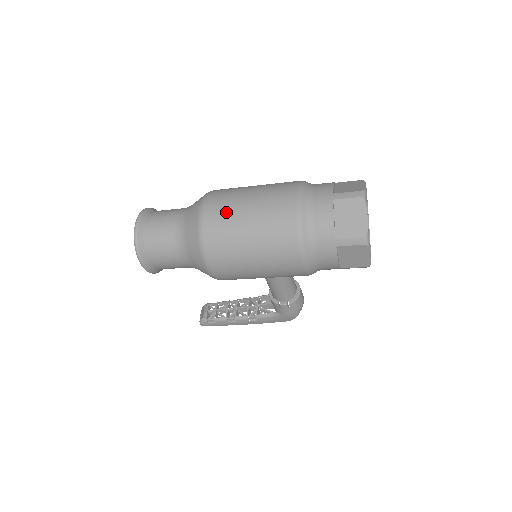
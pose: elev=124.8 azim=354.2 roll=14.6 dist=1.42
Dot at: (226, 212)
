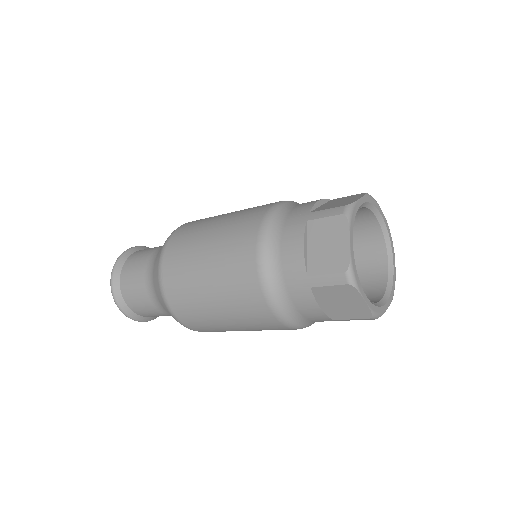
Dot at: (193, 308)
